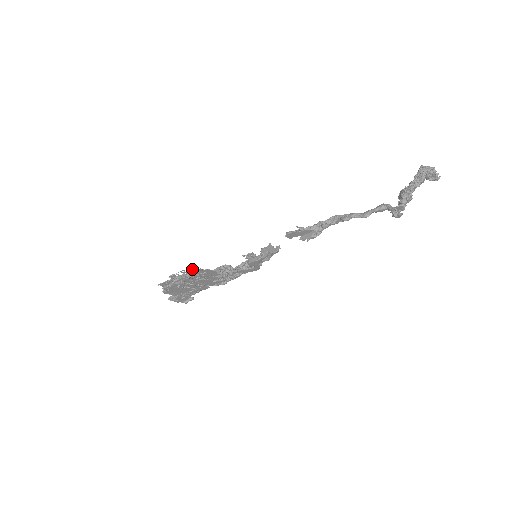
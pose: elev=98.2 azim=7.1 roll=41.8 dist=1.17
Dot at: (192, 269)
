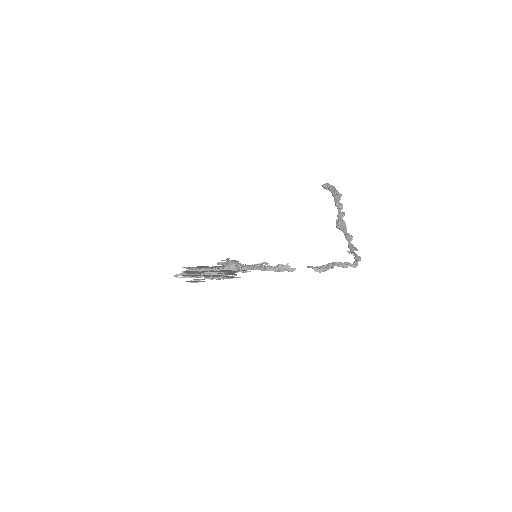
Dot at: (222, 268)
